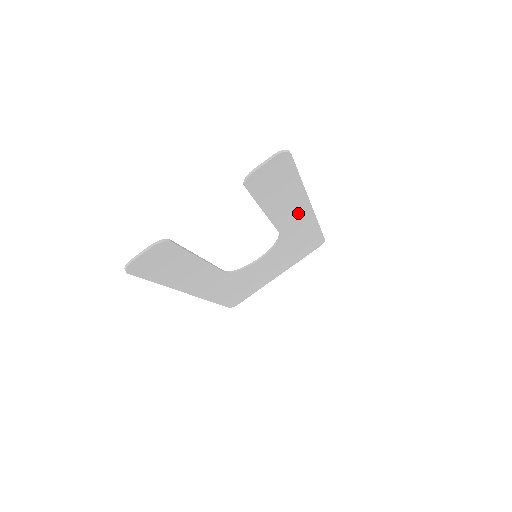
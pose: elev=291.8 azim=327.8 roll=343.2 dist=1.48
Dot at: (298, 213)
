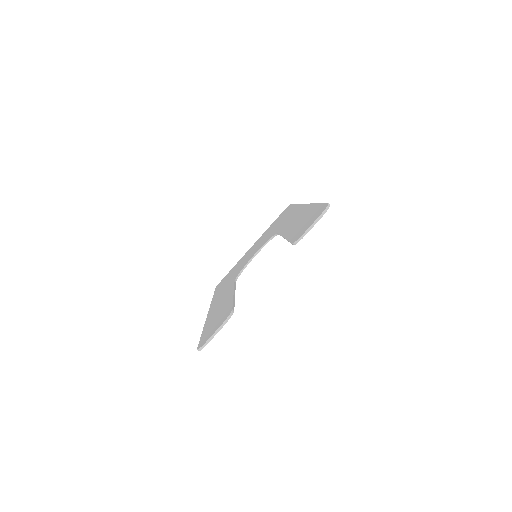
Dot at: occluded
